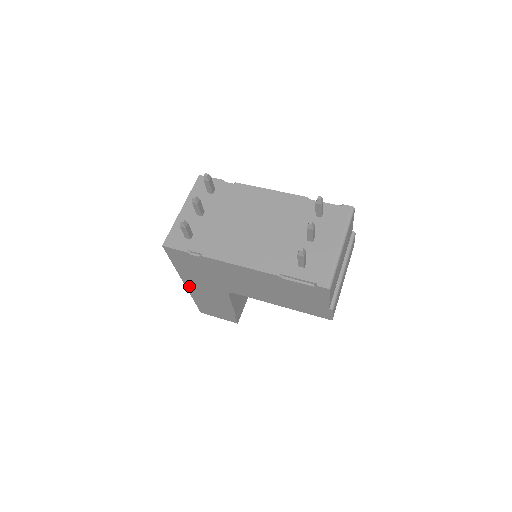
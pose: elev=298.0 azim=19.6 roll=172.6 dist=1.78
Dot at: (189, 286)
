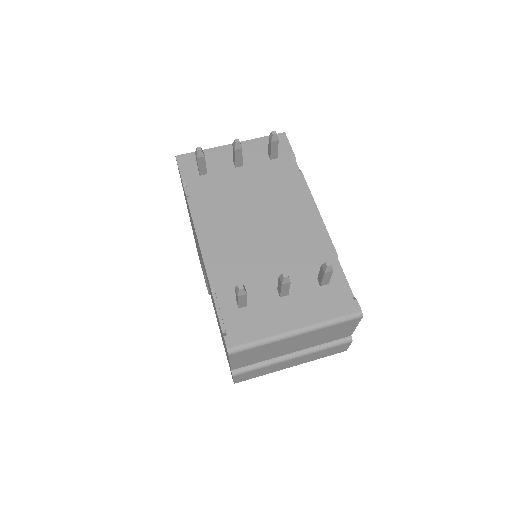
Dot at: occluded
